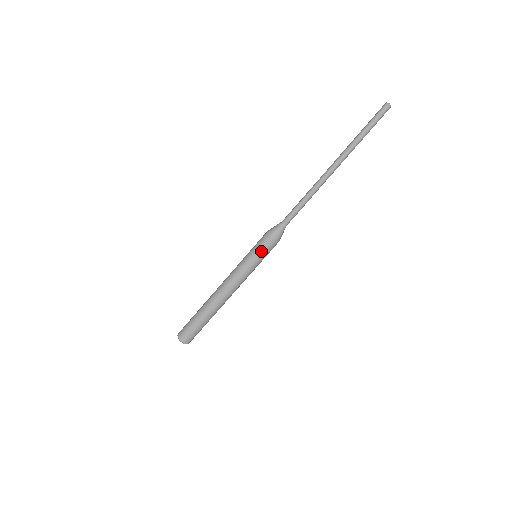
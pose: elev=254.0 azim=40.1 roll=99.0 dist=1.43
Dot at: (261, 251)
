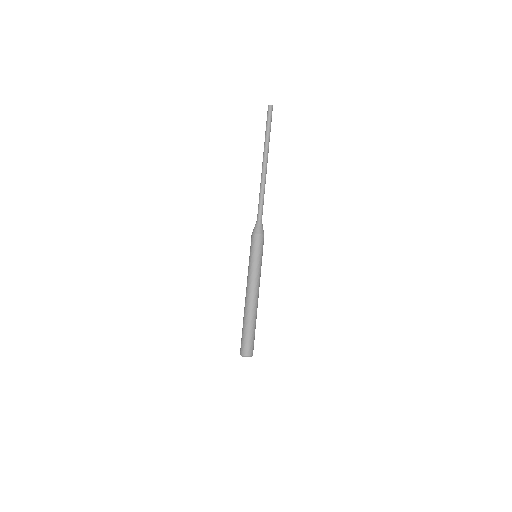
Dot at: (260, 249)
